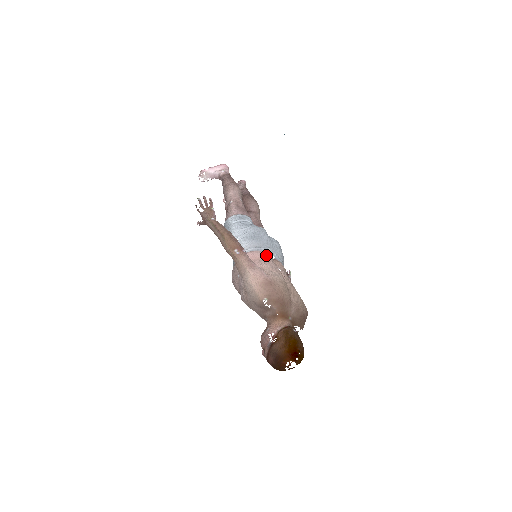
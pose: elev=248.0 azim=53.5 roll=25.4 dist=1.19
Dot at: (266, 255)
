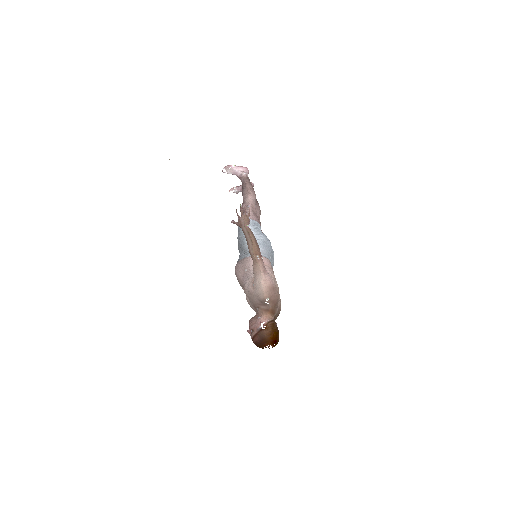
Dot at: (270, 263)
